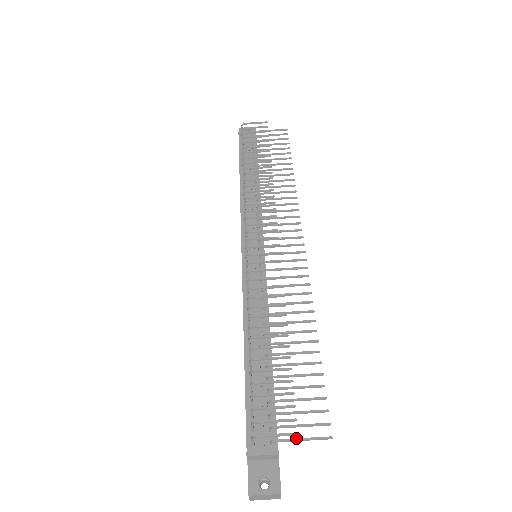
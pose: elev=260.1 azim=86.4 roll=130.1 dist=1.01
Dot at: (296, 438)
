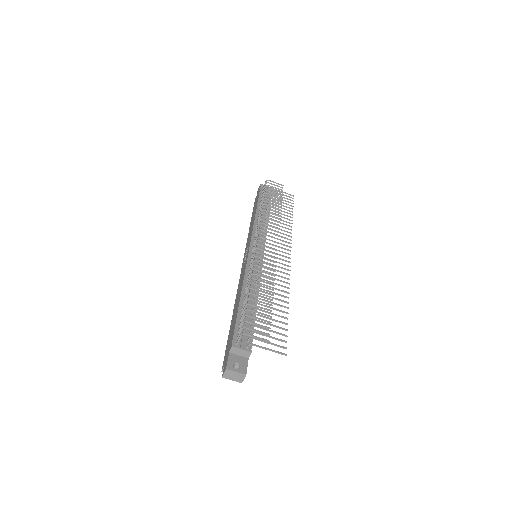
Dot at: (265, 347)
